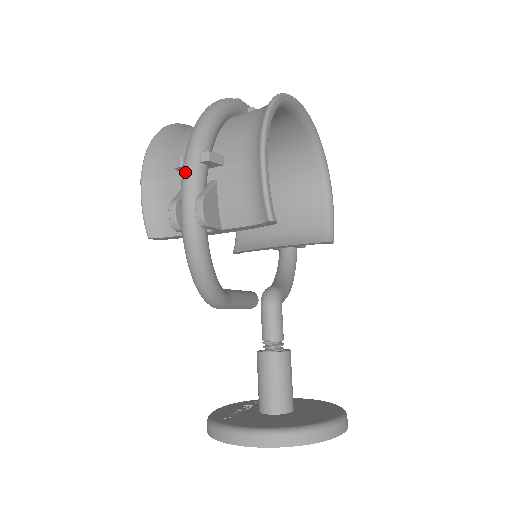
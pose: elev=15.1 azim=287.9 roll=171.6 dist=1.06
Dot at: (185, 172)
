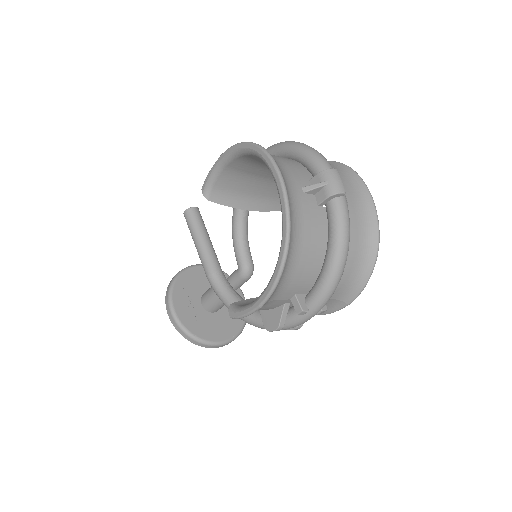
Dot at: (305, 321)
